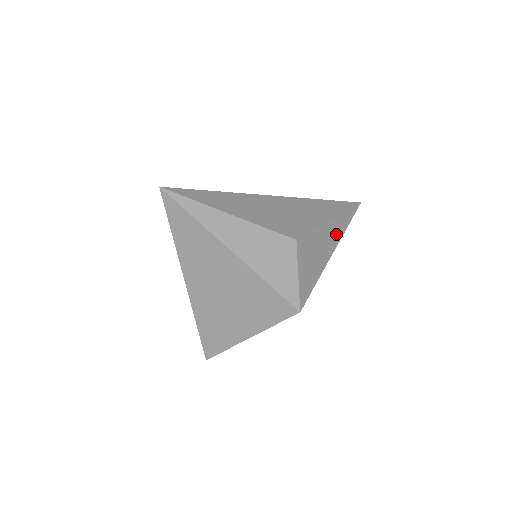
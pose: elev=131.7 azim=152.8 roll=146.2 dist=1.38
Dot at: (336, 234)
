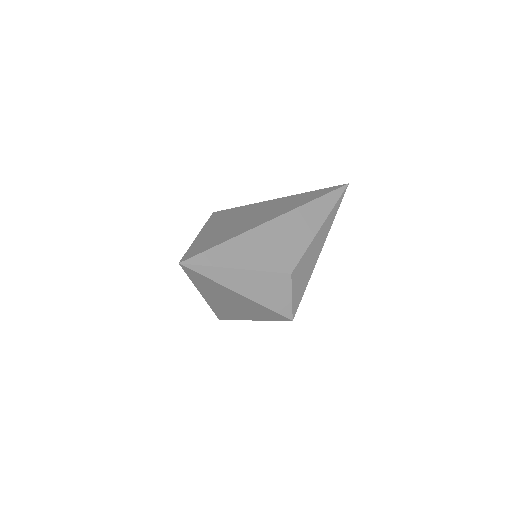
Dot at: (324, 235)
